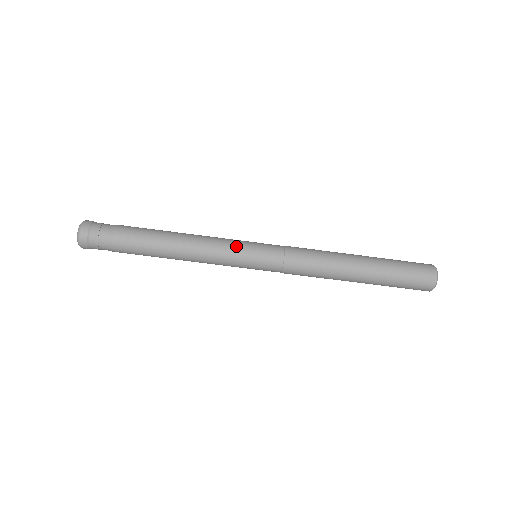
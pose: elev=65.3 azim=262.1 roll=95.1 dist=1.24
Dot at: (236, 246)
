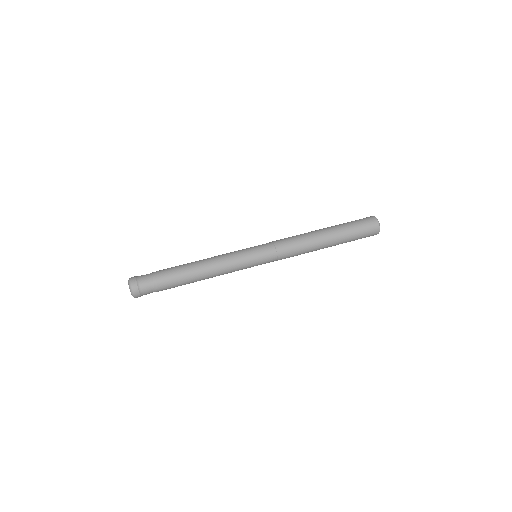
Dot at: (239, 250)
